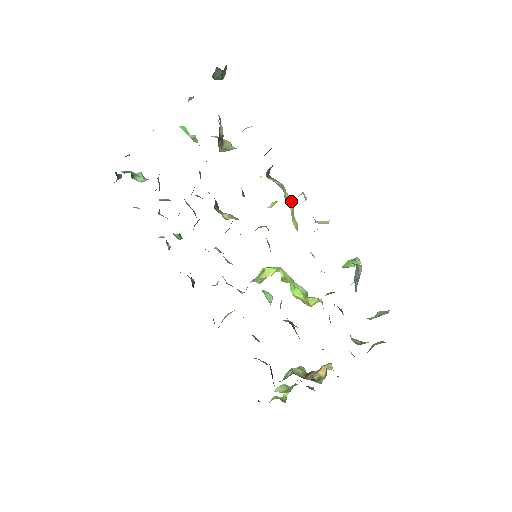
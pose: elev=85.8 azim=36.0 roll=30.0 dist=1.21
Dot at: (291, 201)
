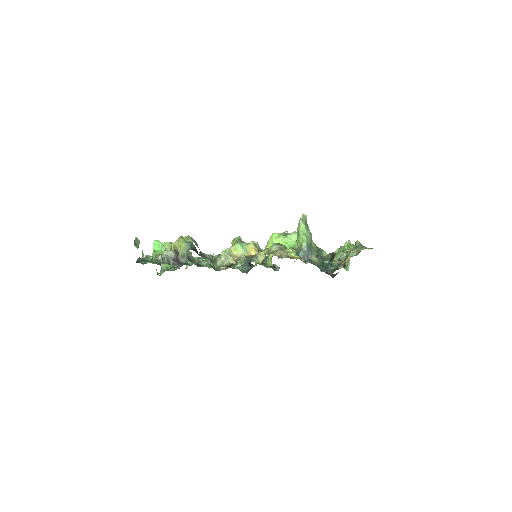
Dot at: (238, 247)
